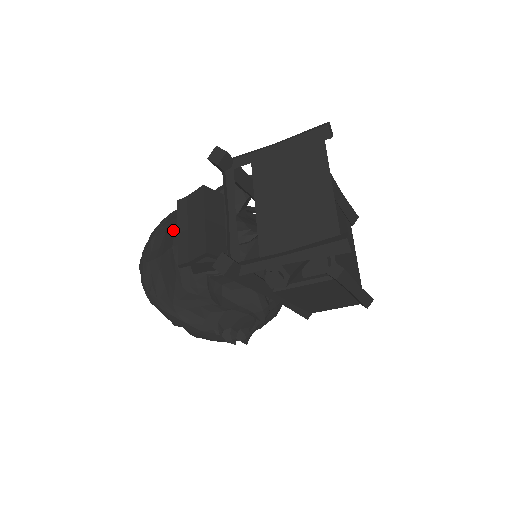
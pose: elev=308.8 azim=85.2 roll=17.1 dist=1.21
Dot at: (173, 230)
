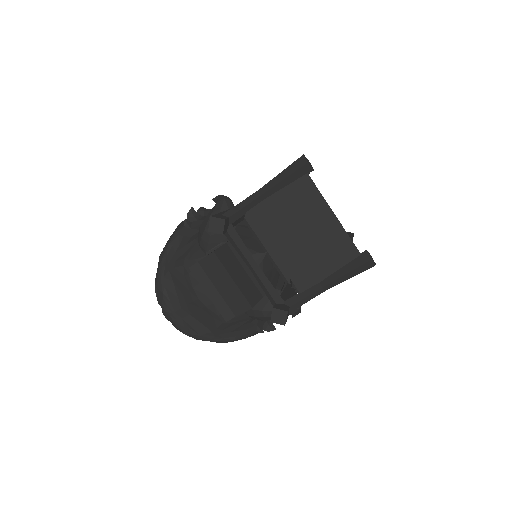
Dot at: (185, 281)
